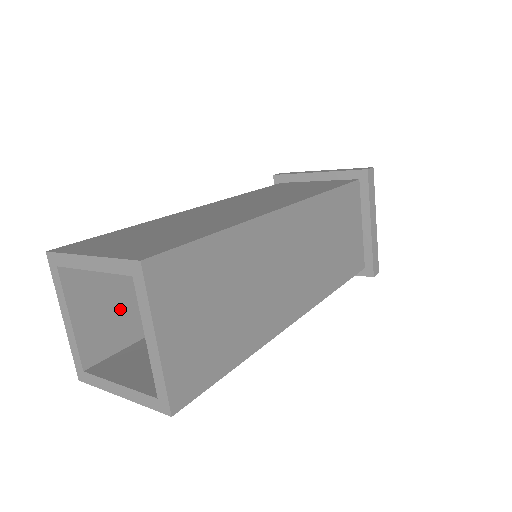
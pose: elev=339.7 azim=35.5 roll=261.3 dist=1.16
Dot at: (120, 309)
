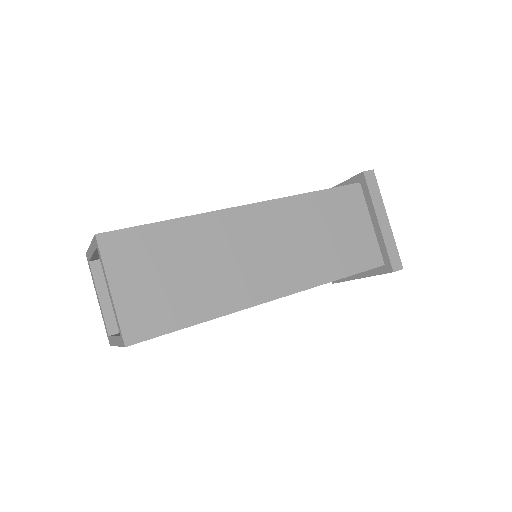
Dot at: occluded
